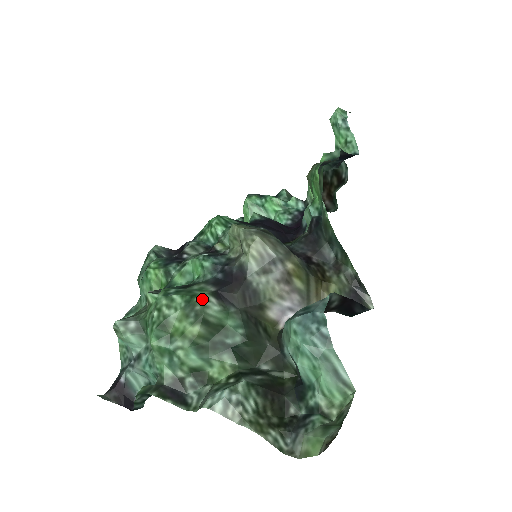
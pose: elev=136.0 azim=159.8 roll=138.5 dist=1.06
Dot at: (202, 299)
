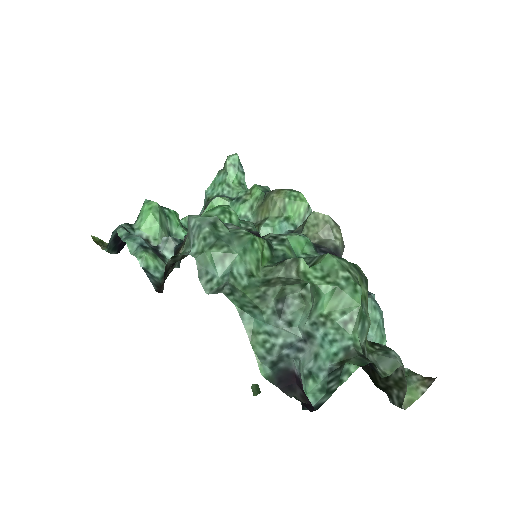
Dot at: (359, 267)
